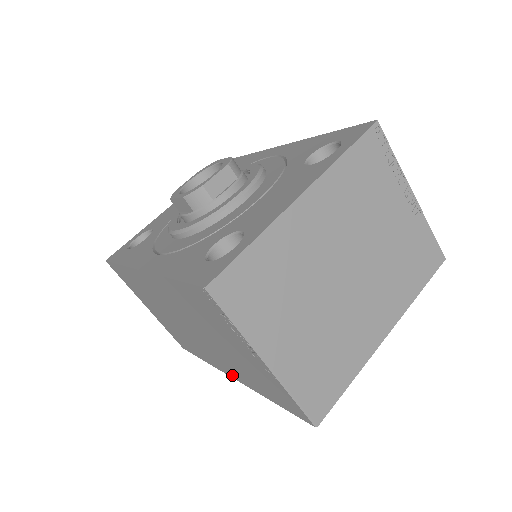
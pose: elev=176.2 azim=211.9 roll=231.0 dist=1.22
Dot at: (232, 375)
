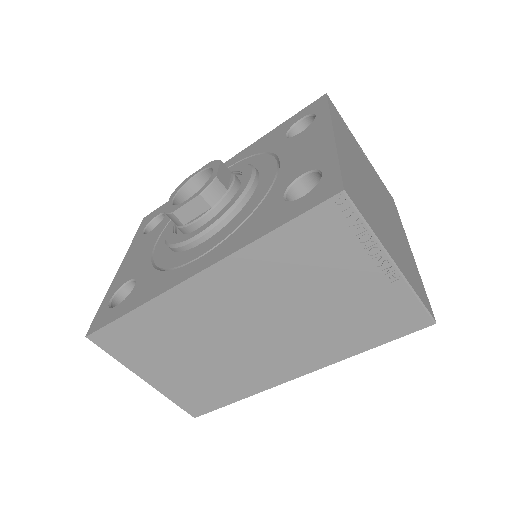
Dot at: (301, 370)
